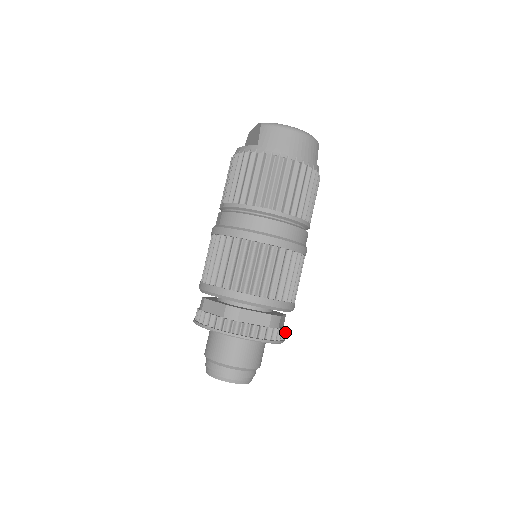
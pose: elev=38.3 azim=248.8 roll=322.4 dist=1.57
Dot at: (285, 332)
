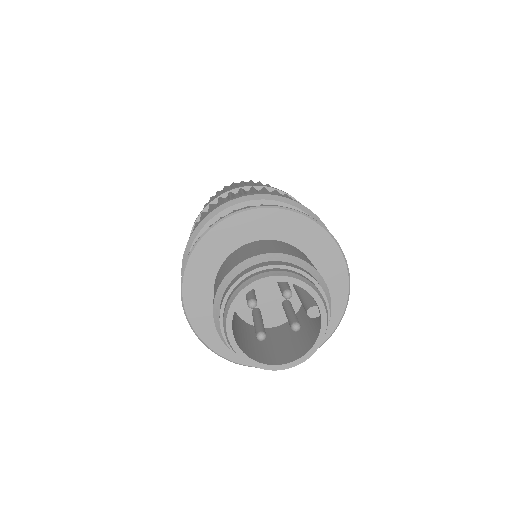
Dot at: occluded
